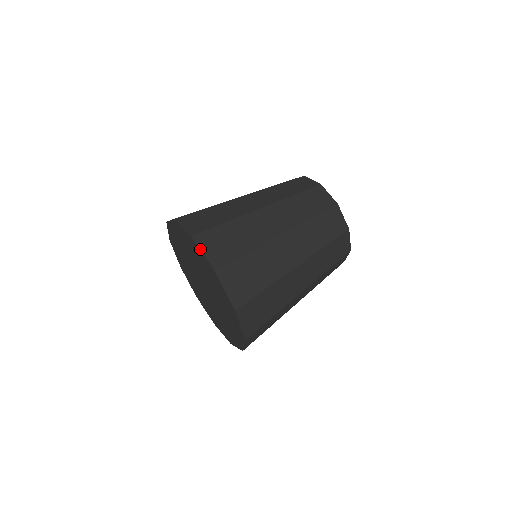
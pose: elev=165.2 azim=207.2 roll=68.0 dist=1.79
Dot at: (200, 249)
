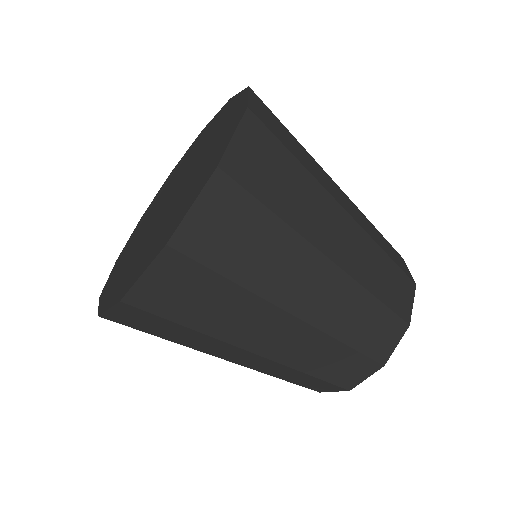
Dot at: (237, 94)
